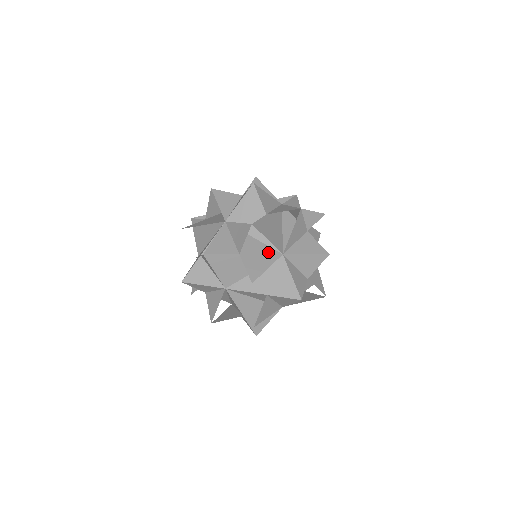
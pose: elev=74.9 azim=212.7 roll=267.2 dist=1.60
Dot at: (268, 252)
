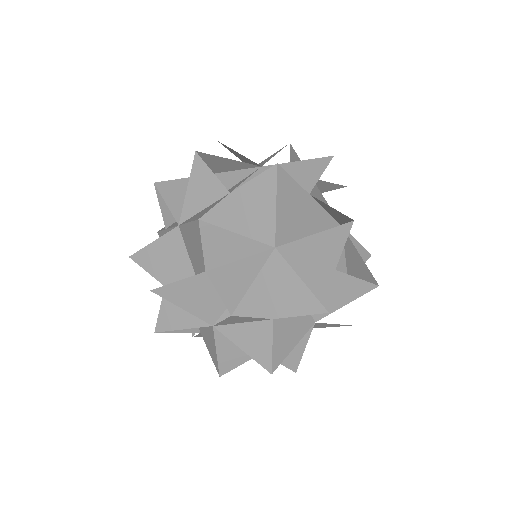
Dot at: occluded
